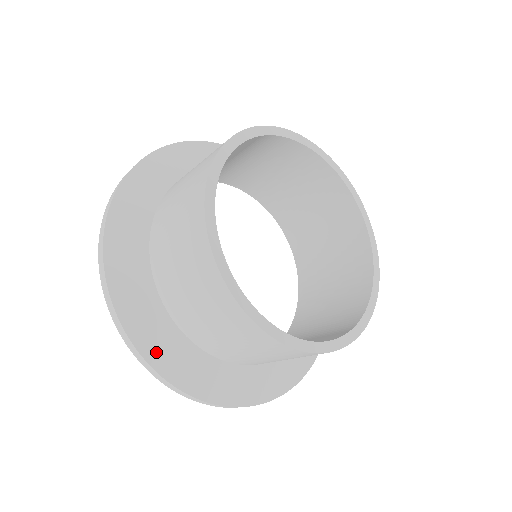
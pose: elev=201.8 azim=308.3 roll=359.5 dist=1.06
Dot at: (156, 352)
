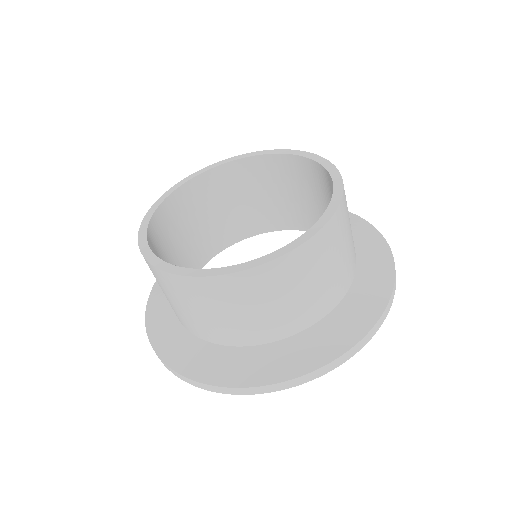
Dot at: (182, 362)
